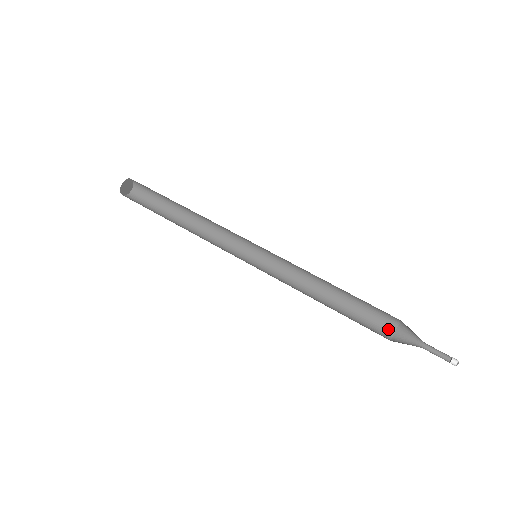
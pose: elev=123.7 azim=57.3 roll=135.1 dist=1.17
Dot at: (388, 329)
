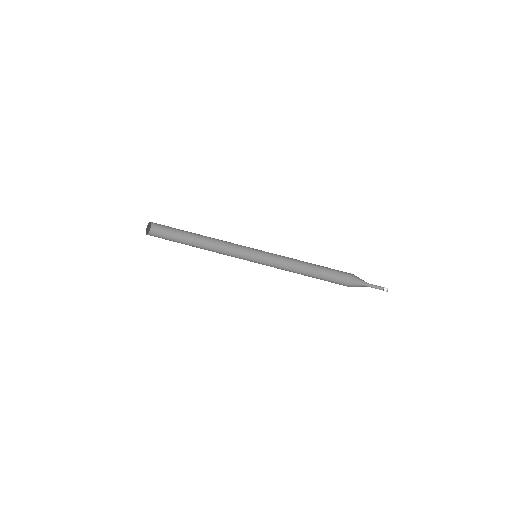
Dot at: (347, 277)
